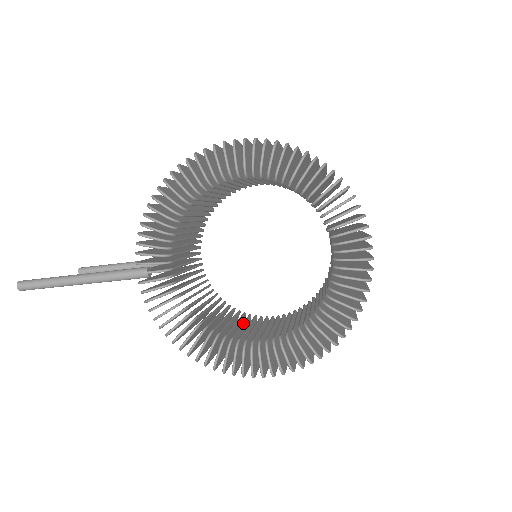
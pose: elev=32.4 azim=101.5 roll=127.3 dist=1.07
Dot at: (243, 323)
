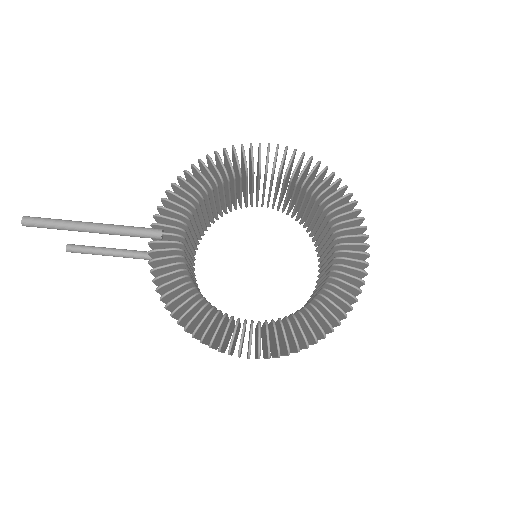
Dot at: occluded
